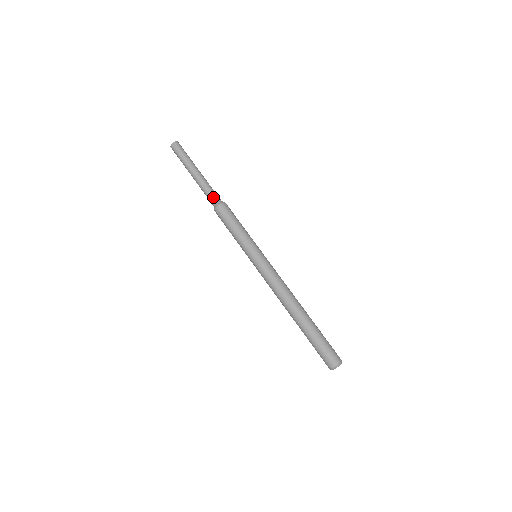
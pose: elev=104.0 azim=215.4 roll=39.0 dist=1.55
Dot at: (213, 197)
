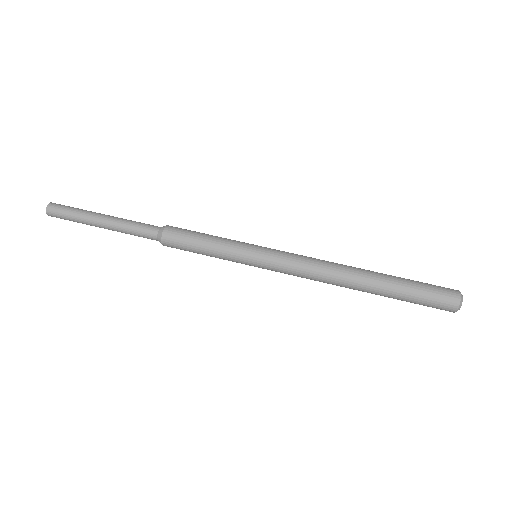
Dot at: (147, 232)
